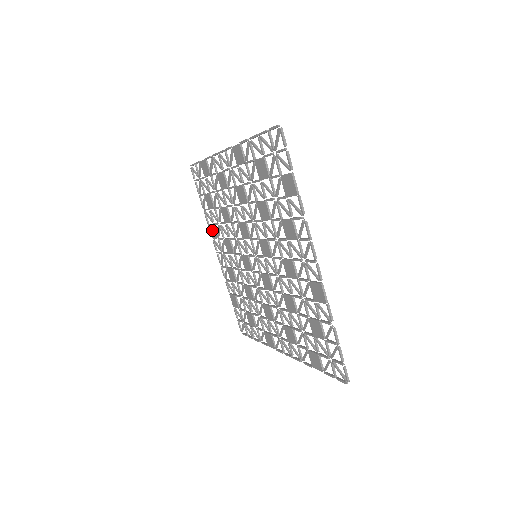
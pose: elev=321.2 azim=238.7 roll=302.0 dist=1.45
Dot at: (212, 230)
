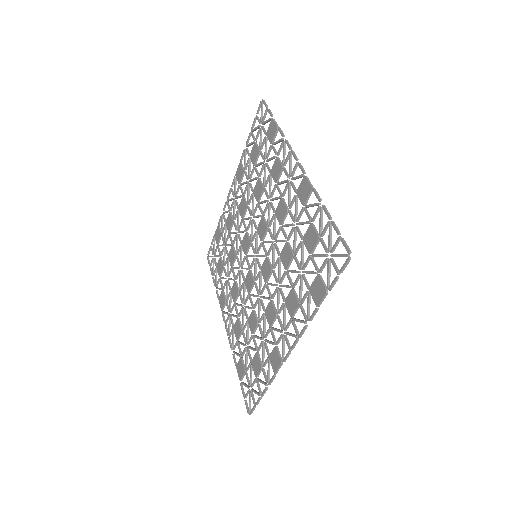
Dot at: (221, 299)
